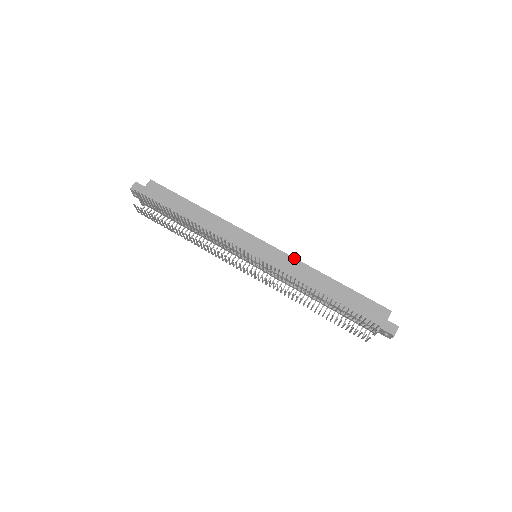
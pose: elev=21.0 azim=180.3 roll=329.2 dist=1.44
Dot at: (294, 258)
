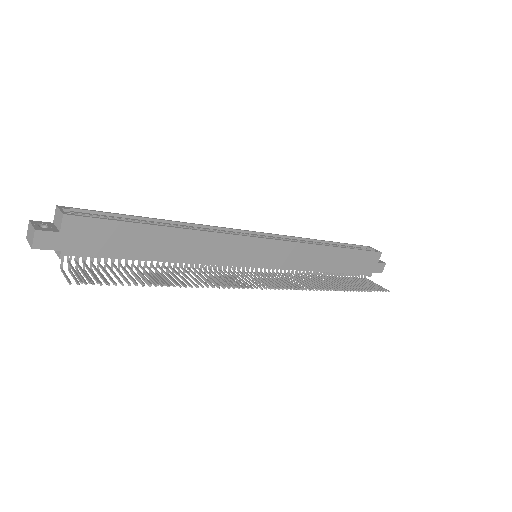
Dot at: (301, 243)
